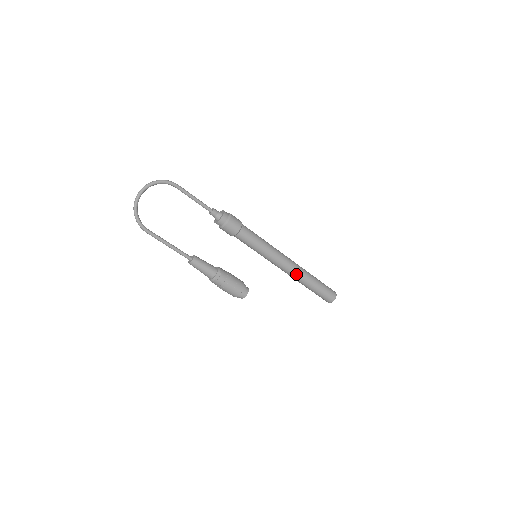
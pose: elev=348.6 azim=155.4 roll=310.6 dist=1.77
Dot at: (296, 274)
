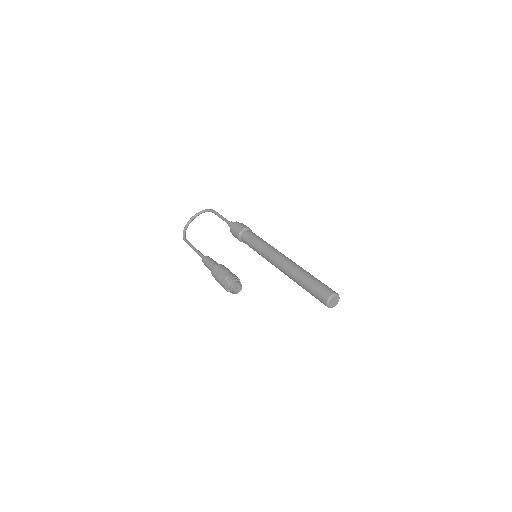
Dot at: (286, 268)
